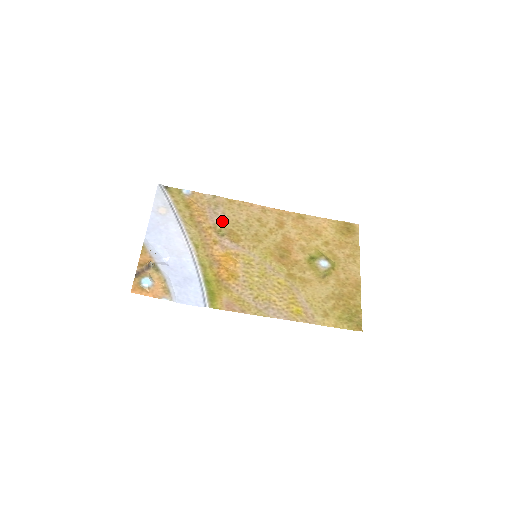
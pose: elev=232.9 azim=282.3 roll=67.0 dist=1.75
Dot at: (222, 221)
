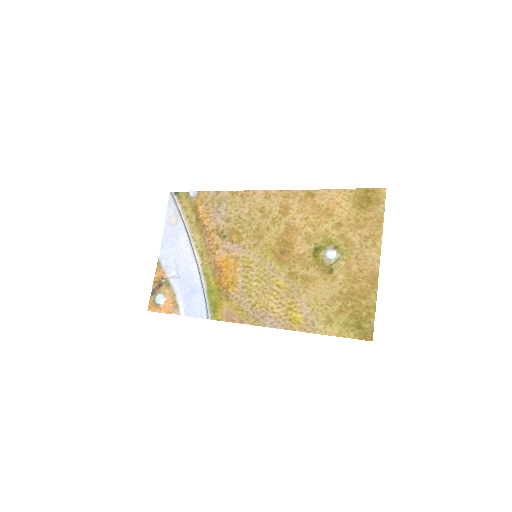
Dot at: (224, 220)
